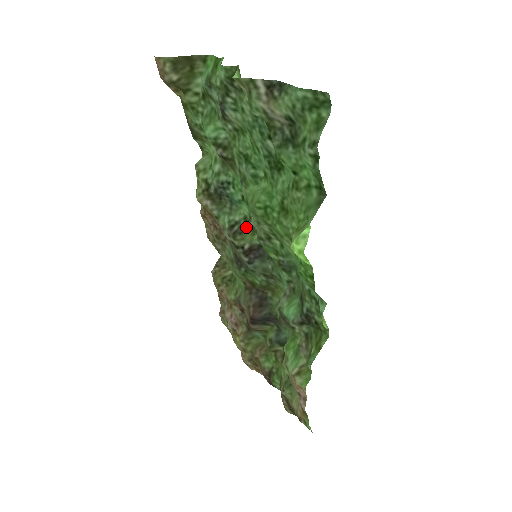
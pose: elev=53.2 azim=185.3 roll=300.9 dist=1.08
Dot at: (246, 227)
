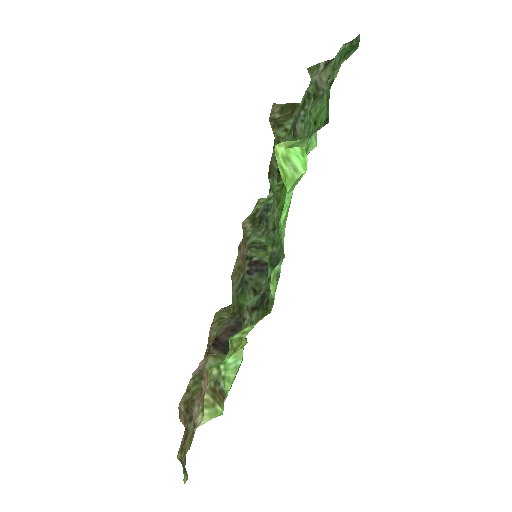
Dot at: (266, 247)
